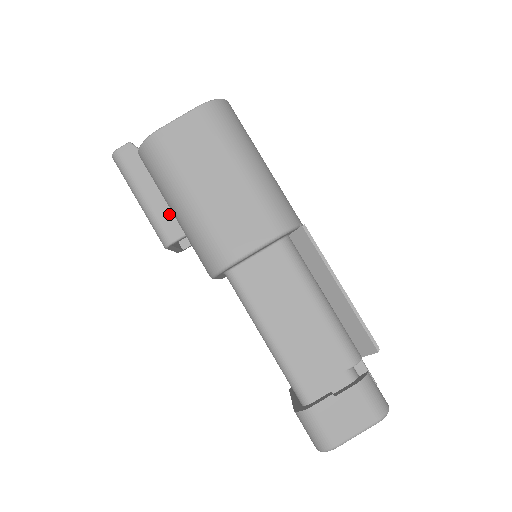
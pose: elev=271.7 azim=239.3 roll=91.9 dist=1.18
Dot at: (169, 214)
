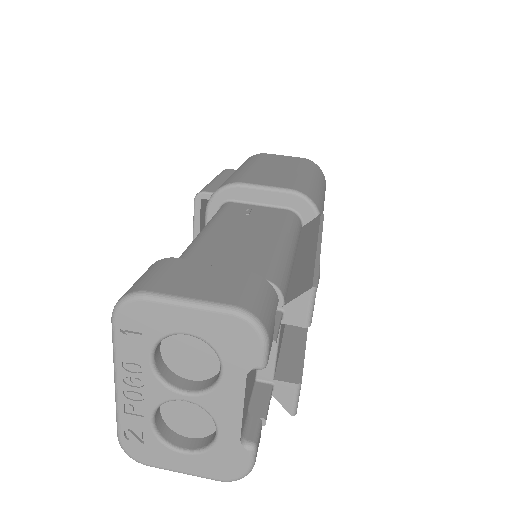
Dot at: occluded
